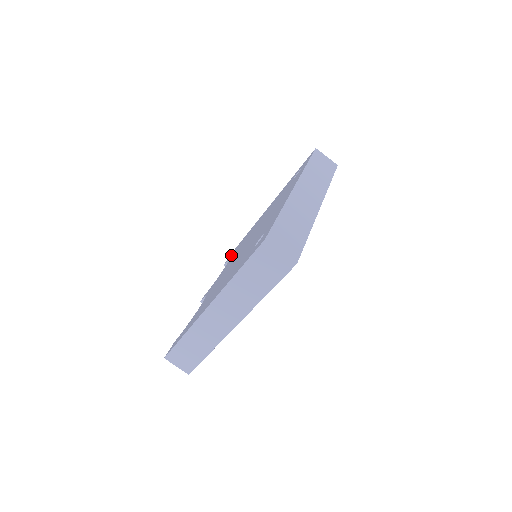
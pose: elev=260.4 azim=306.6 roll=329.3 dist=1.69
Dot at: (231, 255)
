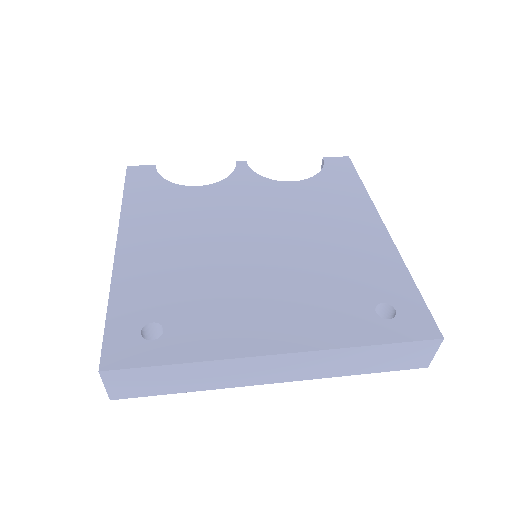
Dot at: (329, 171)
